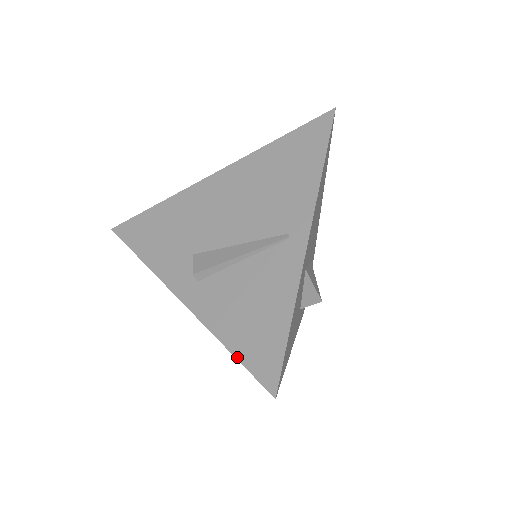
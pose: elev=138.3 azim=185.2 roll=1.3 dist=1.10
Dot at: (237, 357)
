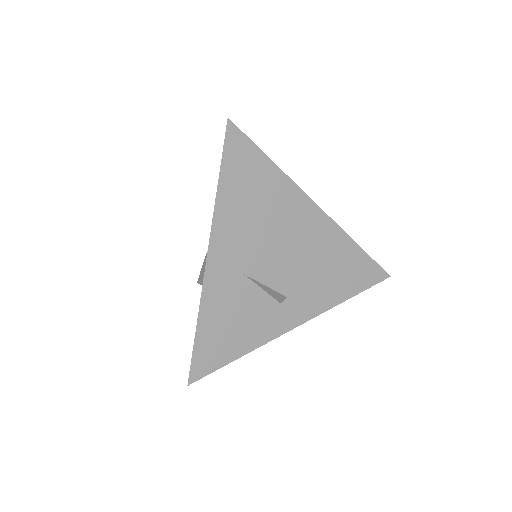
Dot at: occluded
